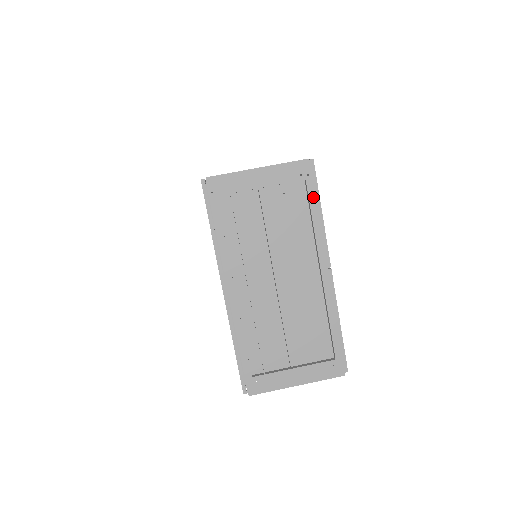
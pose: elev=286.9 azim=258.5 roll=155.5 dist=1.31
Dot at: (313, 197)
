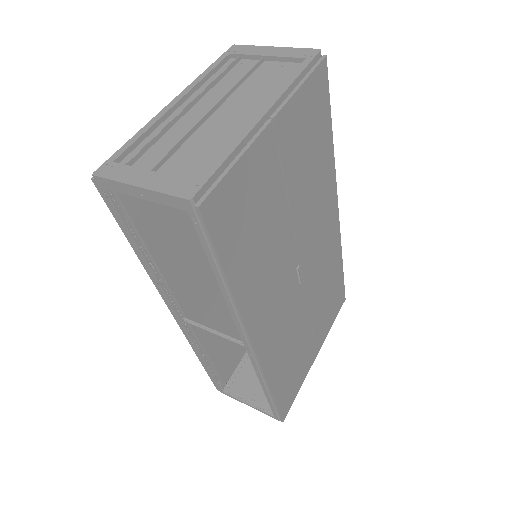
Dot at: (302, 68)
